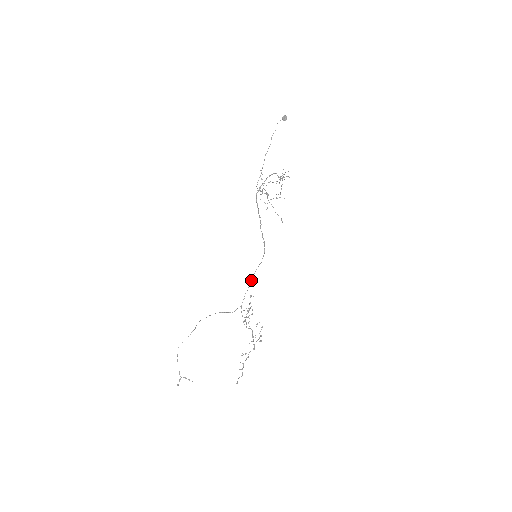
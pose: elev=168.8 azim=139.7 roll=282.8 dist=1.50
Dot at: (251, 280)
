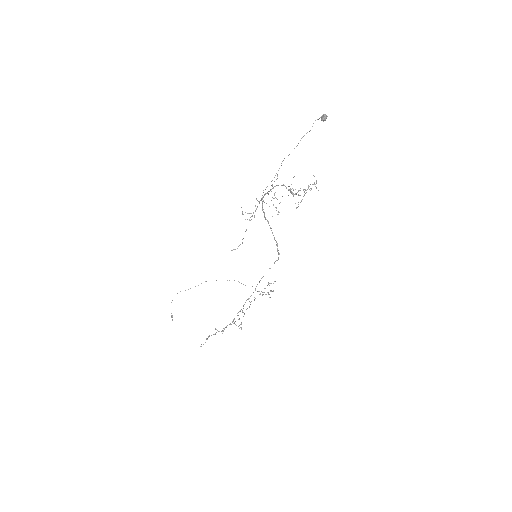
Dot at: occluded
